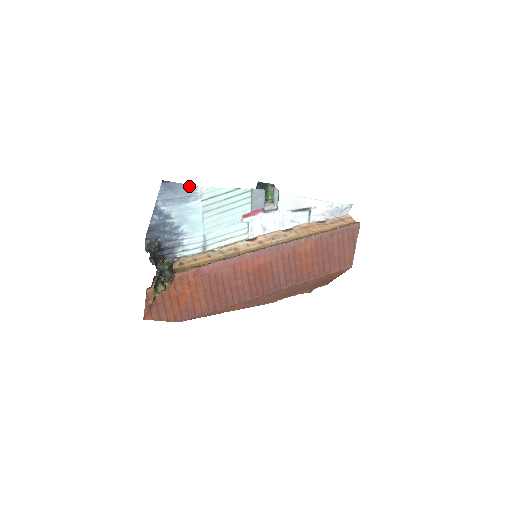
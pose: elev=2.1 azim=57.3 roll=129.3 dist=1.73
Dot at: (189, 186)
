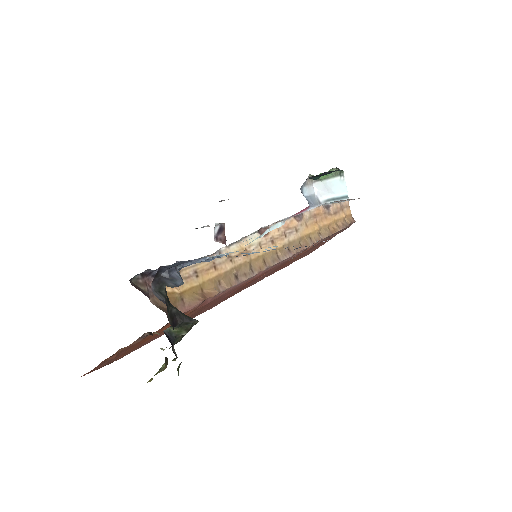
Dot at: (324, 241)
